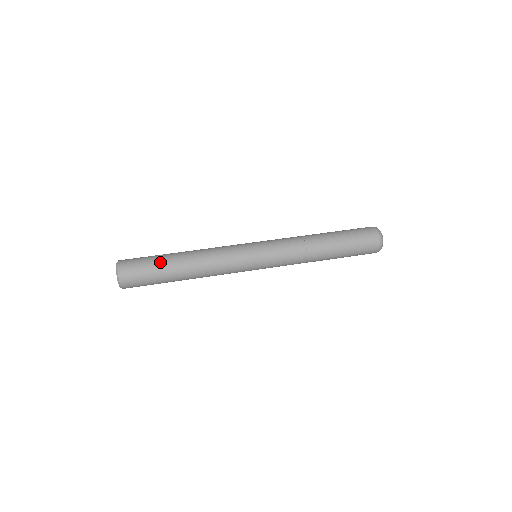
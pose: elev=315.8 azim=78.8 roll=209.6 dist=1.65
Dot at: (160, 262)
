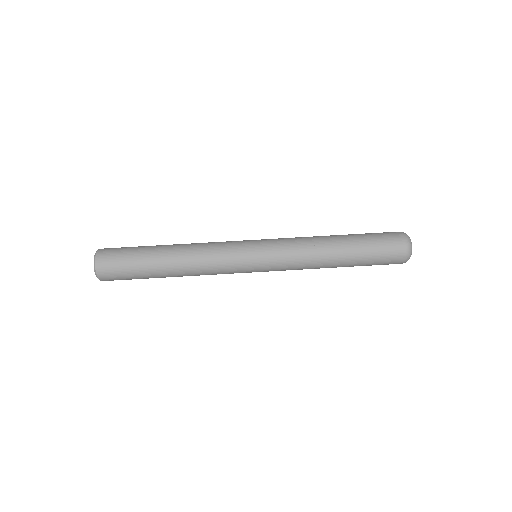
Dot at: (143, 268)
